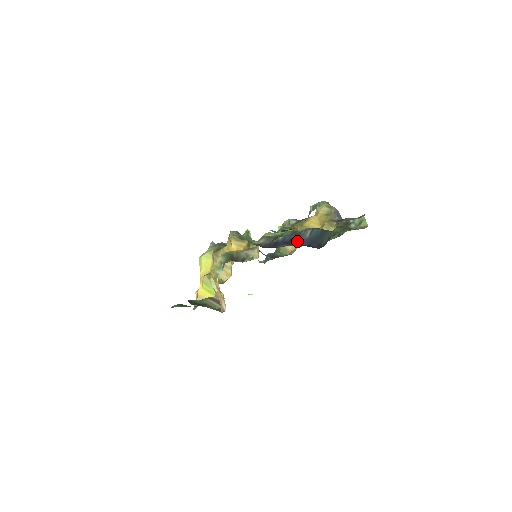
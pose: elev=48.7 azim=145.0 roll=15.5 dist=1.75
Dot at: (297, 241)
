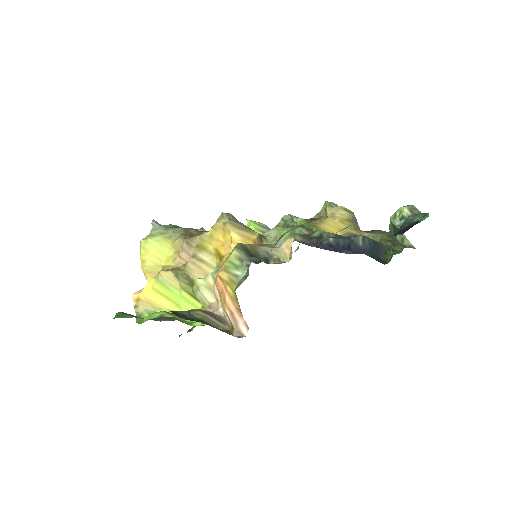
Dot at: (358, 249)
